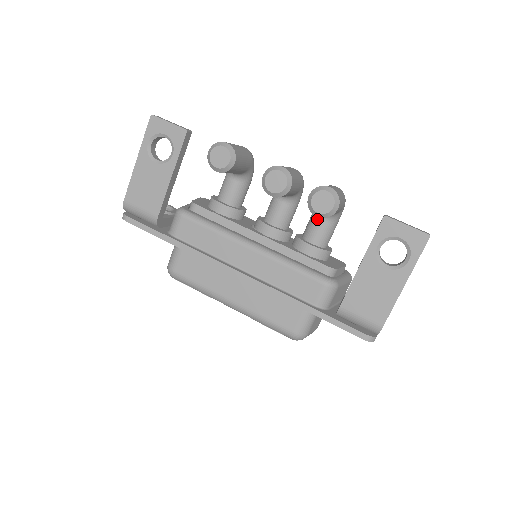
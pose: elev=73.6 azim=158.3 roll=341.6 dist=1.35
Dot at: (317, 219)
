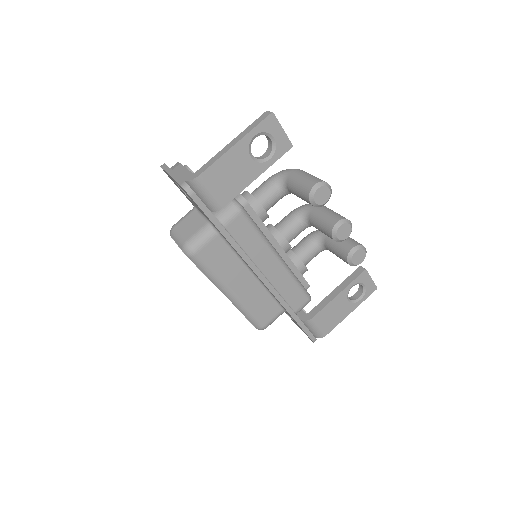
Dot at: (315, 247)
